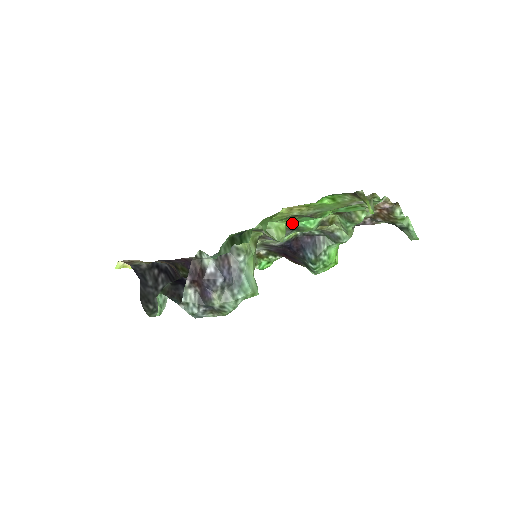
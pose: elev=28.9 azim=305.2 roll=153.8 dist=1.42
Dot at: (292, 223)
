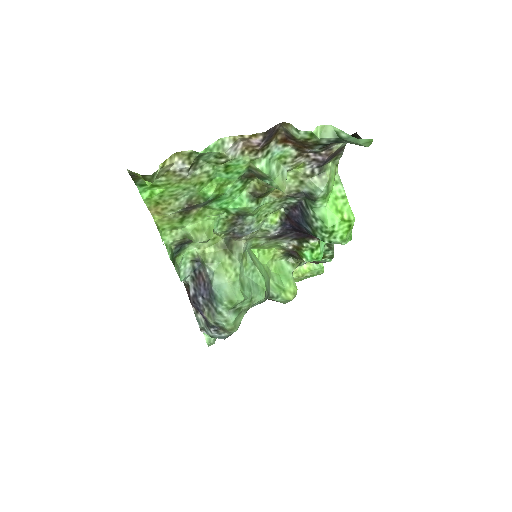
Dot at: (227, 213)
